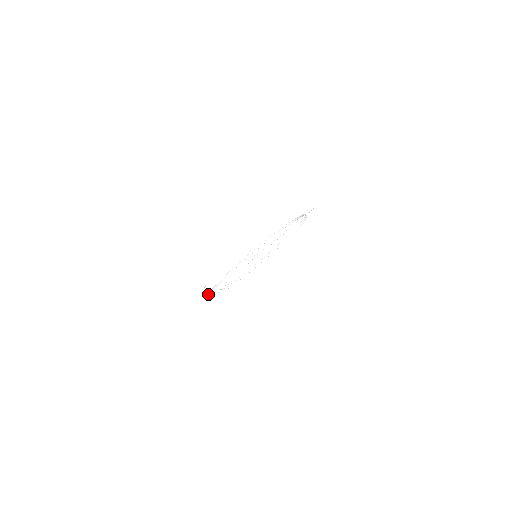
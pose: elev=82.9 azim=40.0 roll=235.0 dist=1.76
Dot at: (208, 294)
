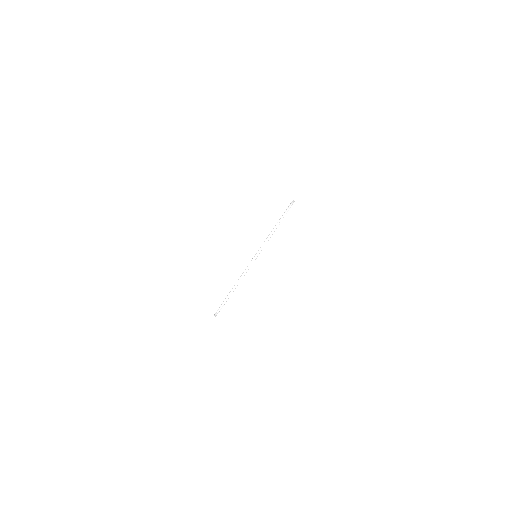
Dot at: (236, 282)
